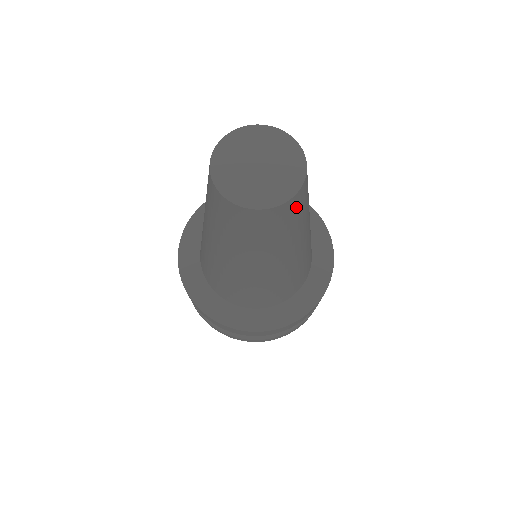
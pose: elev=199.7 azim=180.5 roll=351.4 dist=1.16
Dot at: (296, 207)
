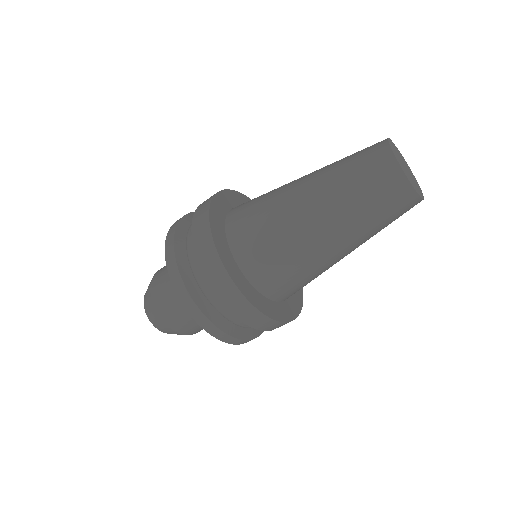
Dot at: occluded
